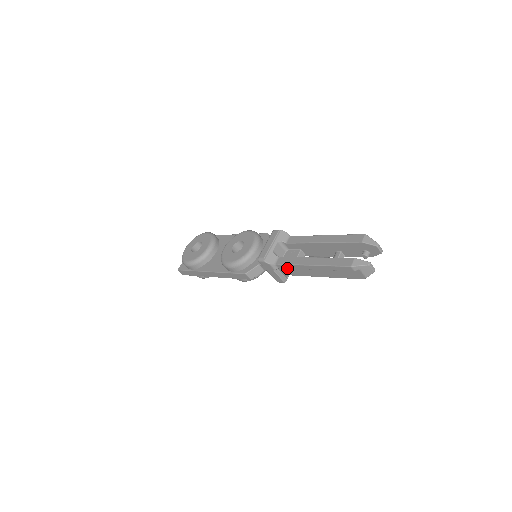
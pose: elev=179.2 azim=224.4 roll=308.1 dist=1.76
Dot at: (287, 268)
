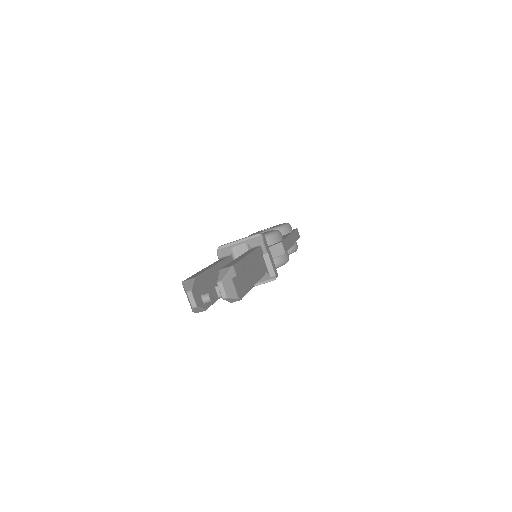
Dot at: occluded
